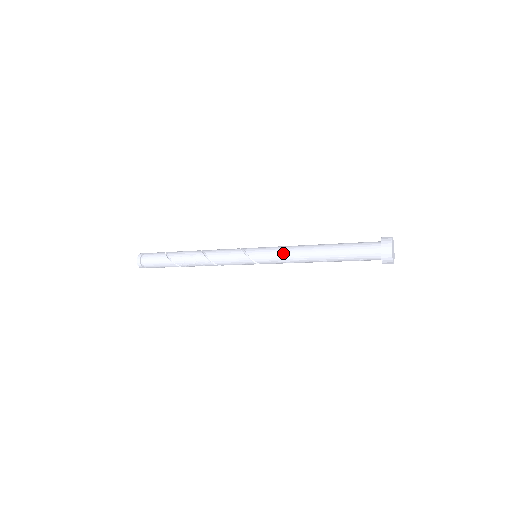
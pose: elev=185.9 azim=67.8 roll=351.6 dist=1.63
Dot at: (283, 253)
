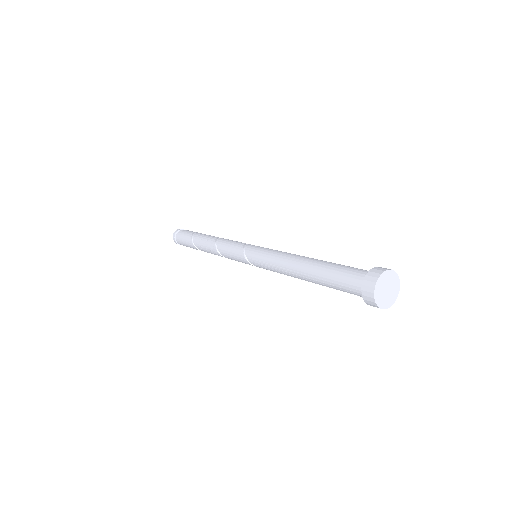
Dot at: (272, 259)
